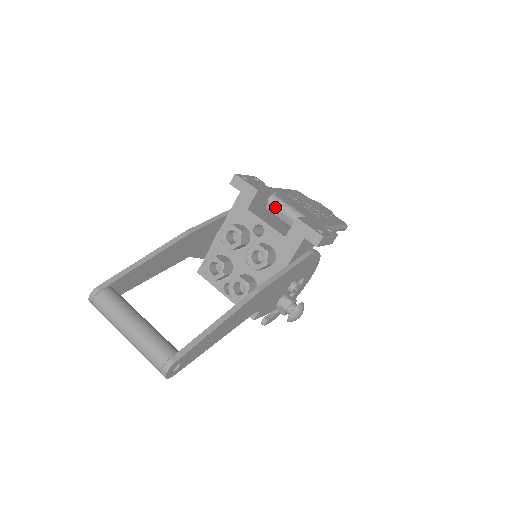
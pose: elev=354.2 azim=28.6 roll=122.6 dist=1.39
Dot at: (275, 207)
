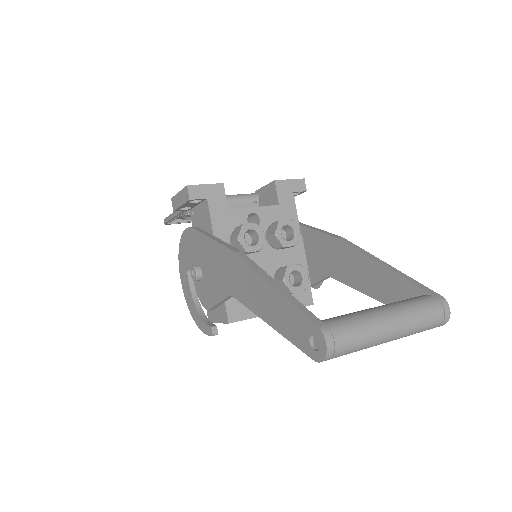
Dot at: occluded
